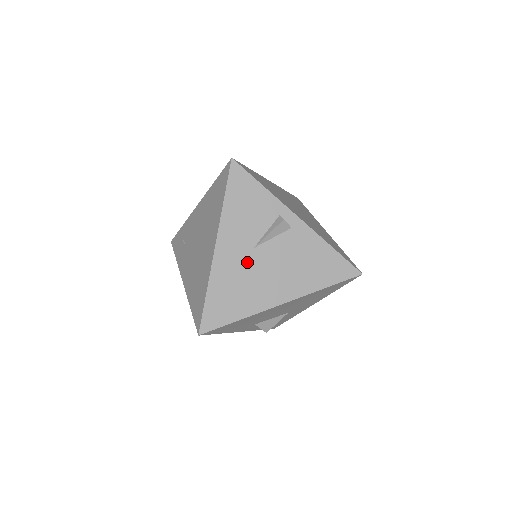
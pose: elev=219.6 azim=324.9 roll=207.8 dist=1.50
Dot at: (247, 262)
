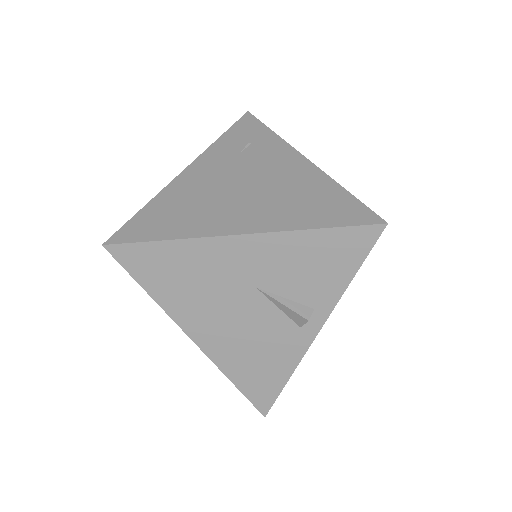
Dot at: (232, 283)
